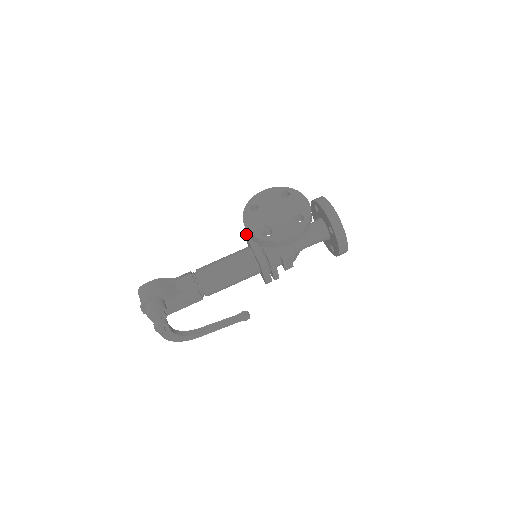
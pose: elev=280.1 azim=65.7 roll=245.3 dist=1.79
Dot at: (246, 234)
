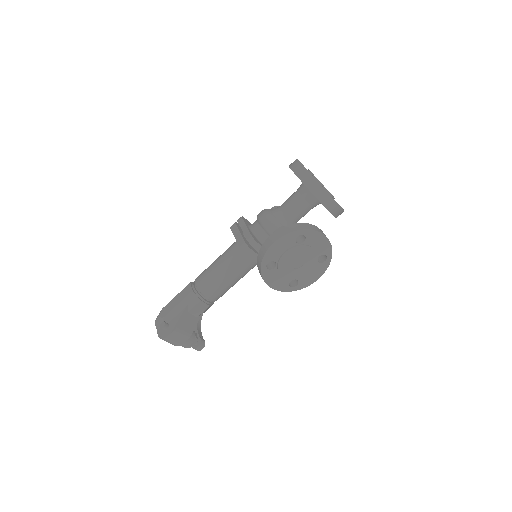
Dot at: (245, 253)
